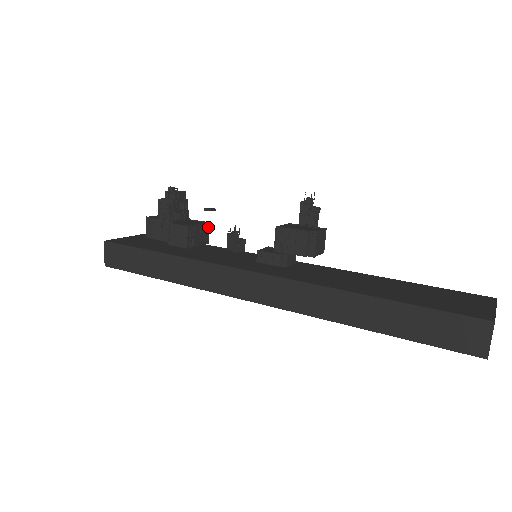
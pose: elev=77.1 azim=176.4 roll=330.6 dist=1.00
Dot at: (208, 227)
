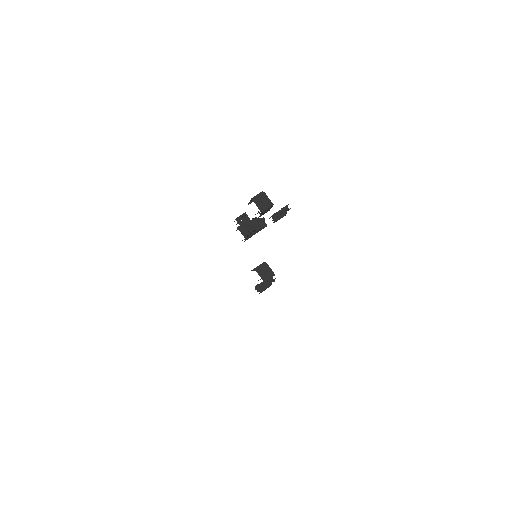
Dot at: (254, 230)
